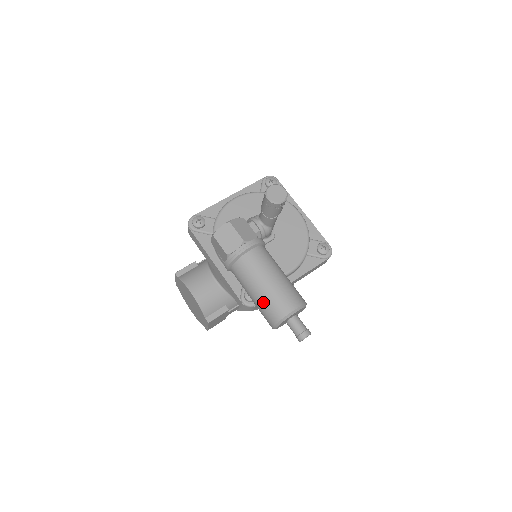
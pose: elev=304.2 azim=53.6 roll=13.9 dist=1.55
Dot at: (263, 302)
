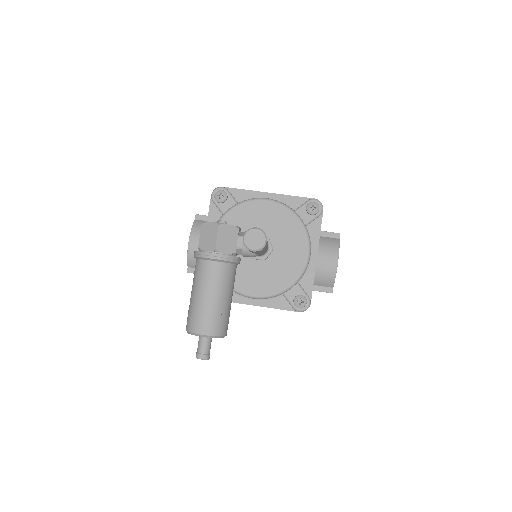
Dot at: (191, 307)
